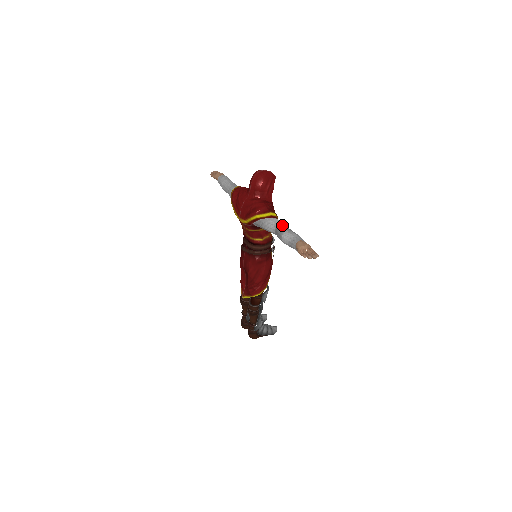
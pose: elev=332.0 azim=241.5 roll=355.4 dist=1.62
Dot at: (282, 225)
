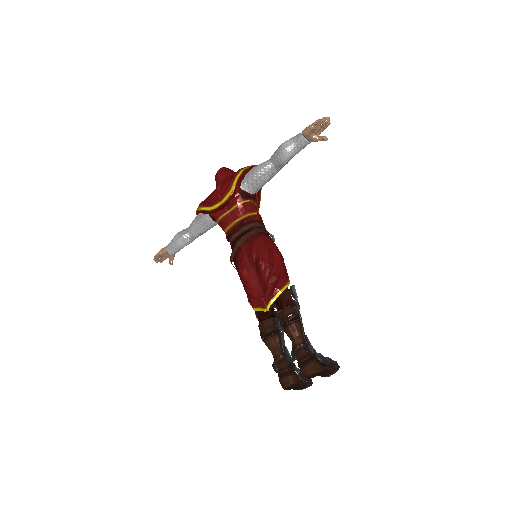
Dot at: occluded
